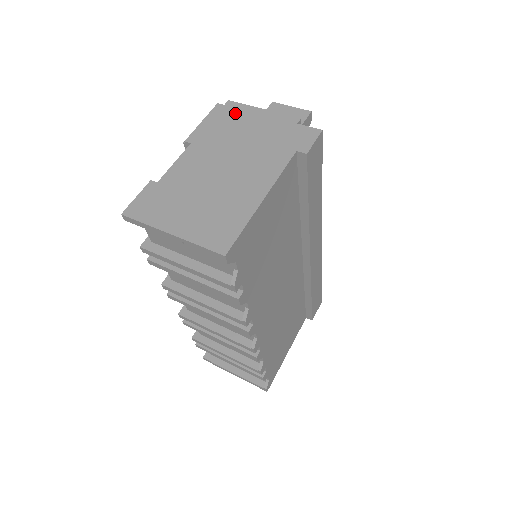
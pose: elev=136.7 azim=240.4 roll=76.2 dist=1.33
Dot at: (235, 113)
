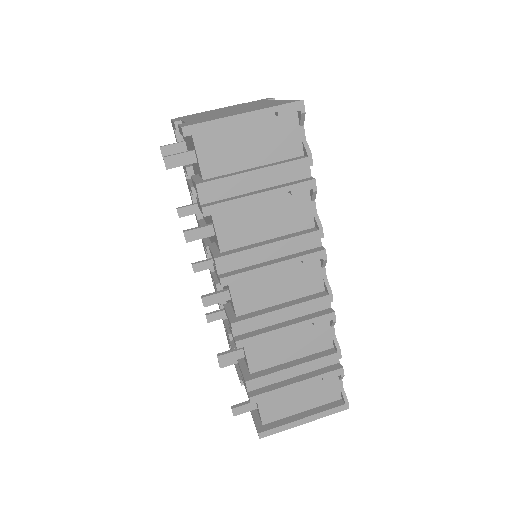
Dot at: occluded
